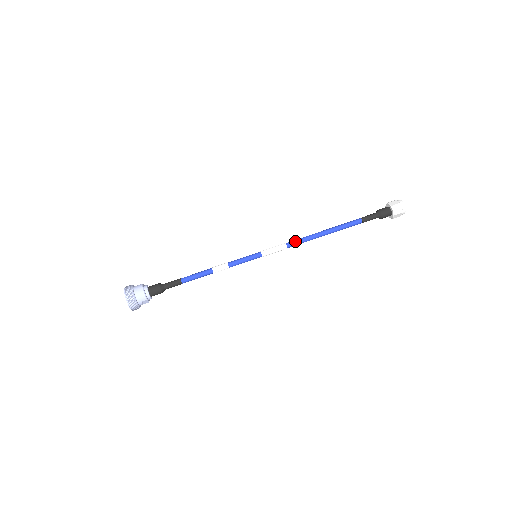
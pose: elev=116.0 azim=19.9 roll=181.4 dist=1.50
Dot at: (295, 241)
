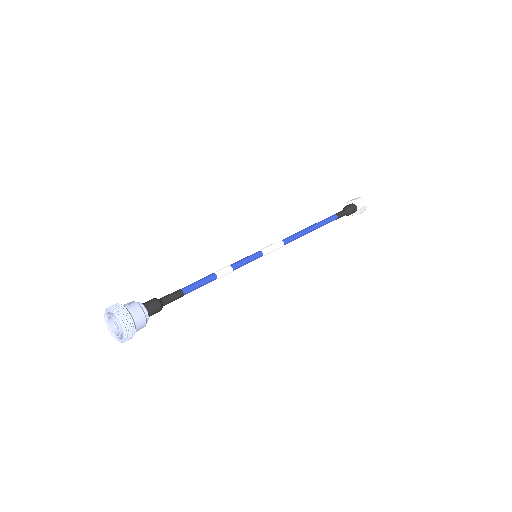
Dot at: (291, 239)
